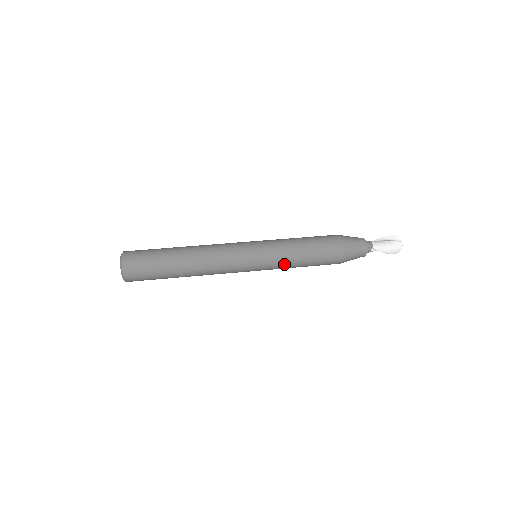
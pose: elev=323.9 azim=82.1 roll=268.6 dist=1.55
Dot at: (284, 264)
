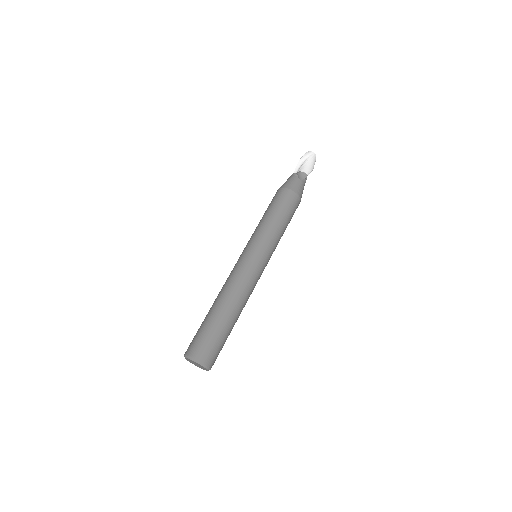
Dot at: occluded
